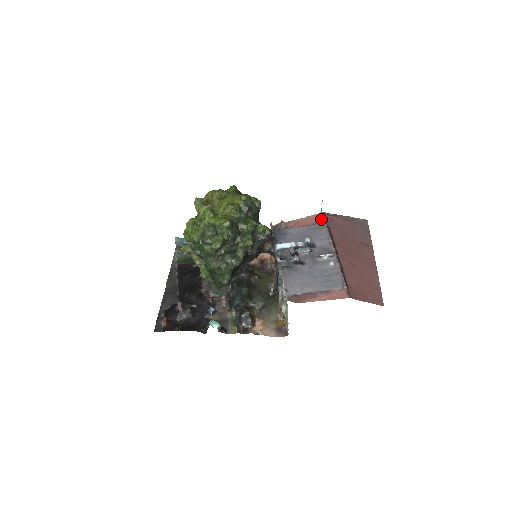
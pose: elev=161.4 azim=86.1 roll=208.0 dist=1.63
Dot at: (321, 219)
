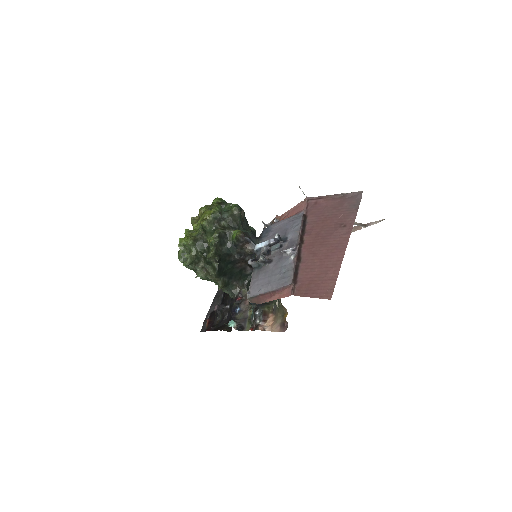
Dot at: (303, 206)
